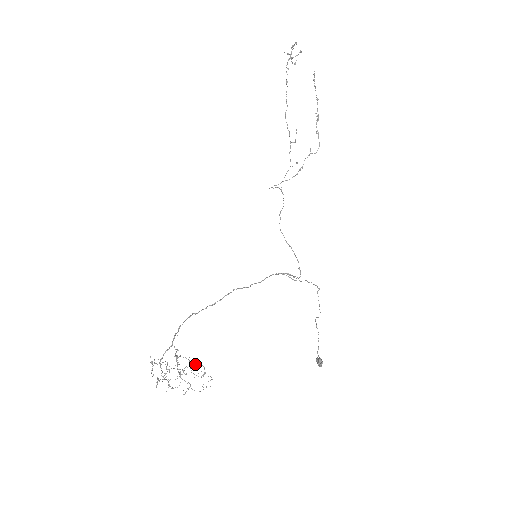
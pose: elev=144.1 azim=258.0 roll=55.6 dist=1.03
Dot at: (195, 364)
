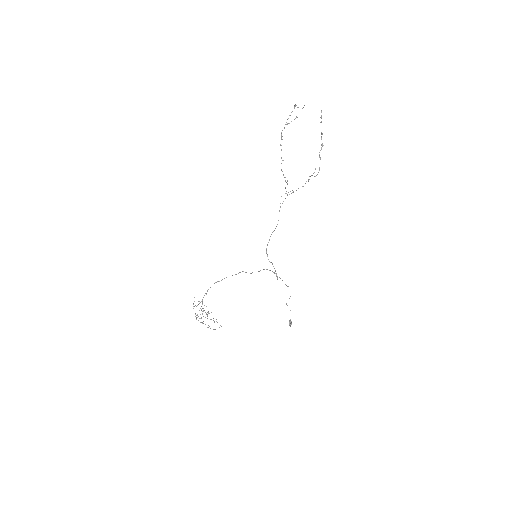
Dot at: occluded
